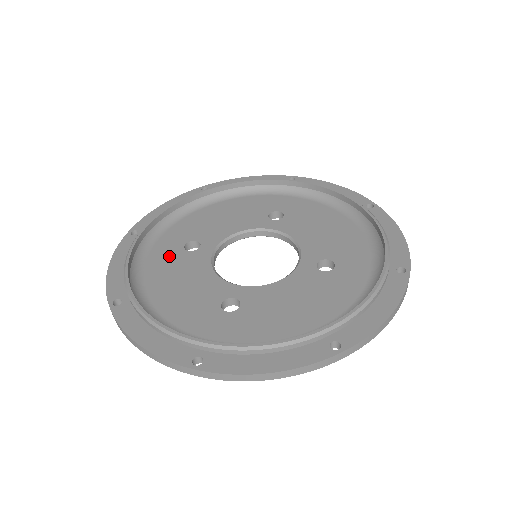
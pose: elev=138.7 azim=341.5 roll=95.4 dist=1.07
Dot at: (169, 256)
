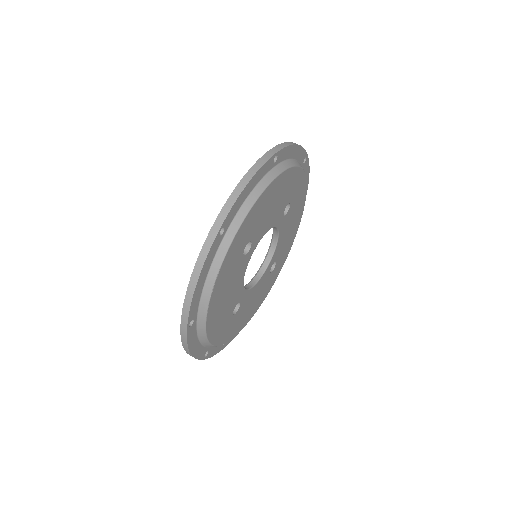
Dot at: occluded
